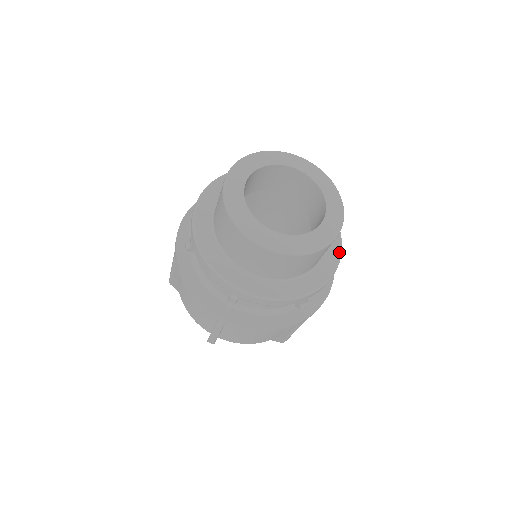
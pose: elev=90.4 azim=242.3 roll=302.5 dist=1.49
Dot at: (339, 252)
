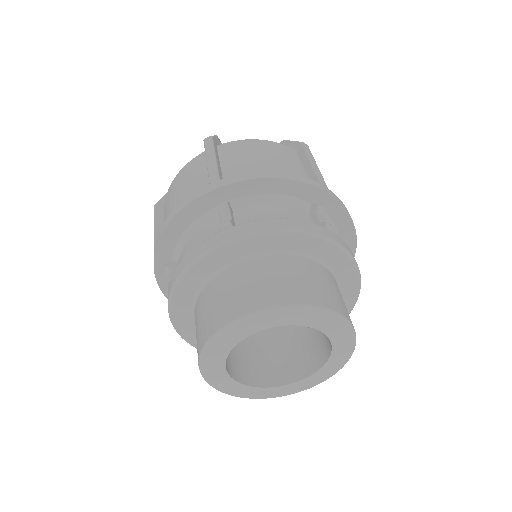
Dot at: occluded
